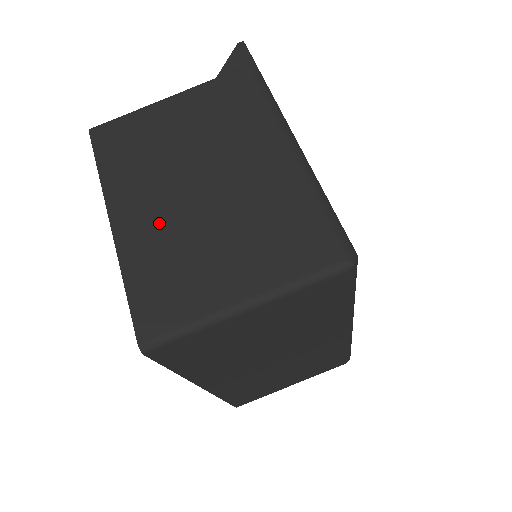
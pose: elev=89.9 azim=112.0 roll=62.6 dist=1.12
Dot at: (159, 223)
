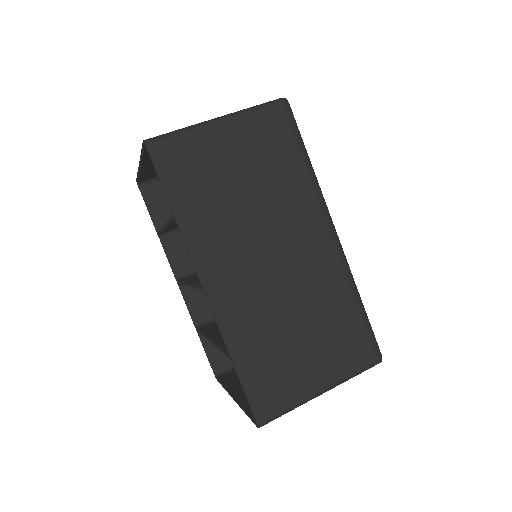
Dot at: occluded
